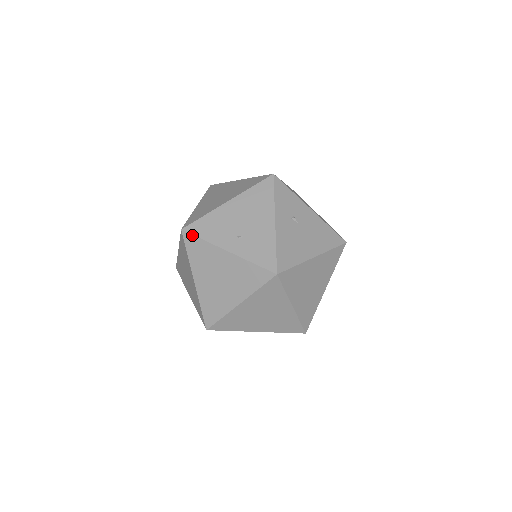
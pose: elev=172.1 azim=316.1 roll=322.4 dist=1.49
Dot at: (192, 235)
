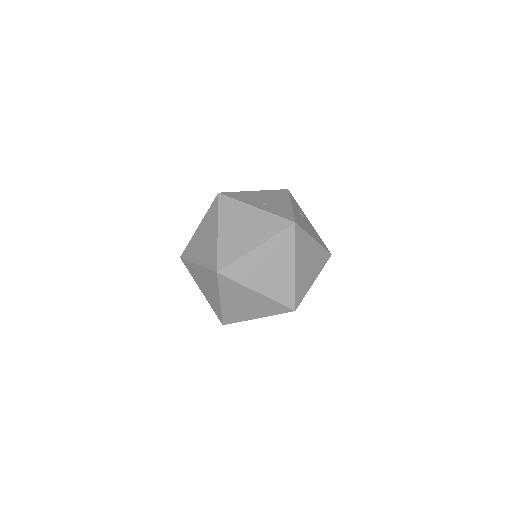
Dot at: (227, 196)
